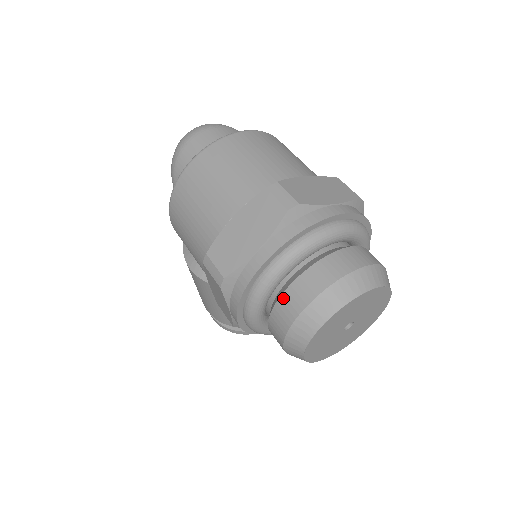
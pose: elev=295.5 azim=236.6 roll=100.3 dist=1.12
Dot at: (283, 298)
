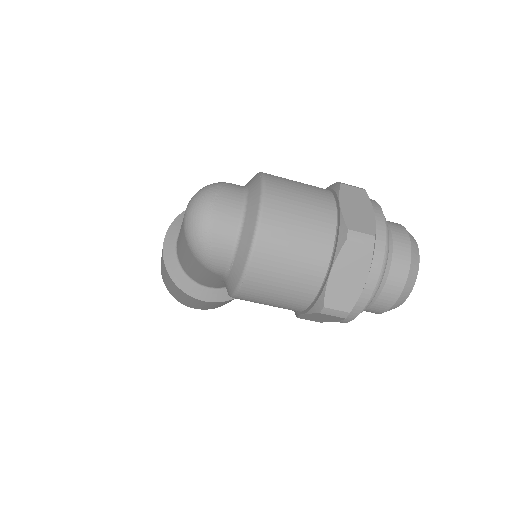
Dot at: (383, 293)
